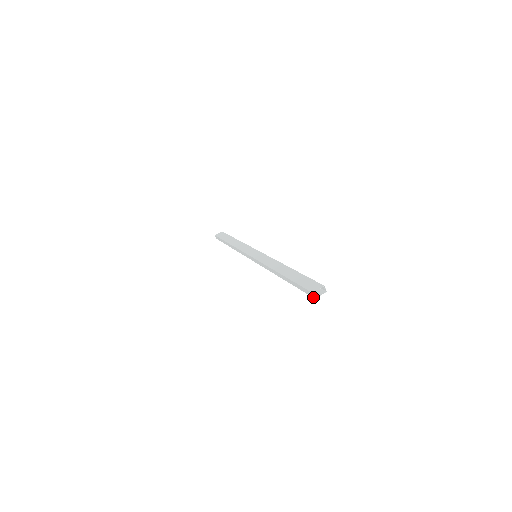
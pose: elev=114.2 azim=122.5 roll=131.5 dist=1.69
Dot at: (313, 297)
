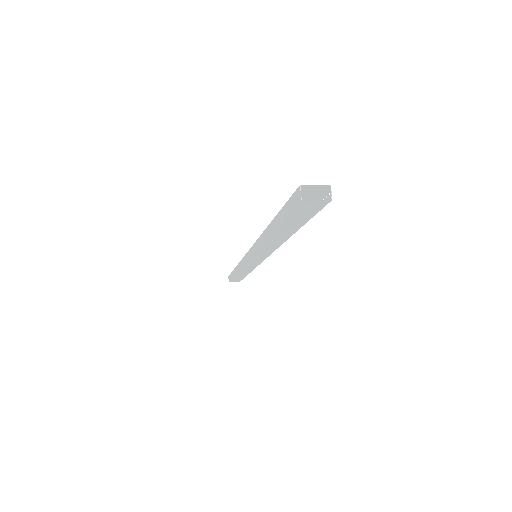
Dot at: (298, 200)
